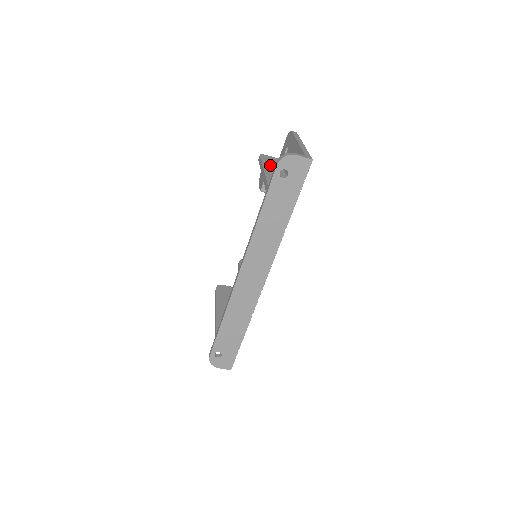
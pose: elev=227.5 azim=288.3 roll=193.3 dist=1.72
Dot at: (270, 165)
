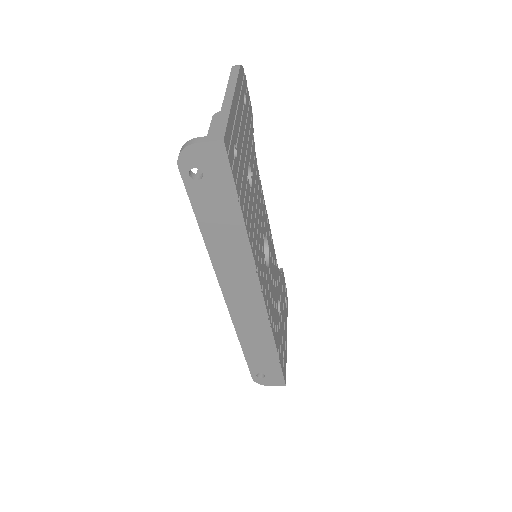
Dot at: occluded
